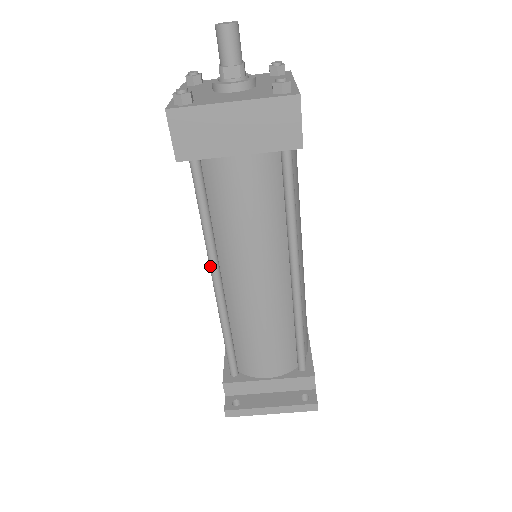
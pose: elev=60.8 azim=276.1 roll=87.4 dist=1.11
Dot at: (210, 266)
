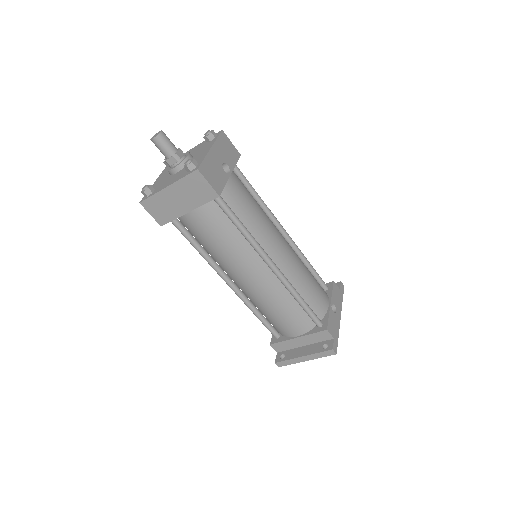
Dot at: (219, 275)
